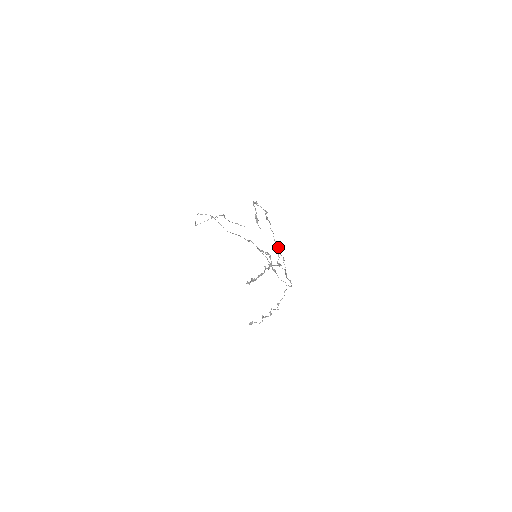
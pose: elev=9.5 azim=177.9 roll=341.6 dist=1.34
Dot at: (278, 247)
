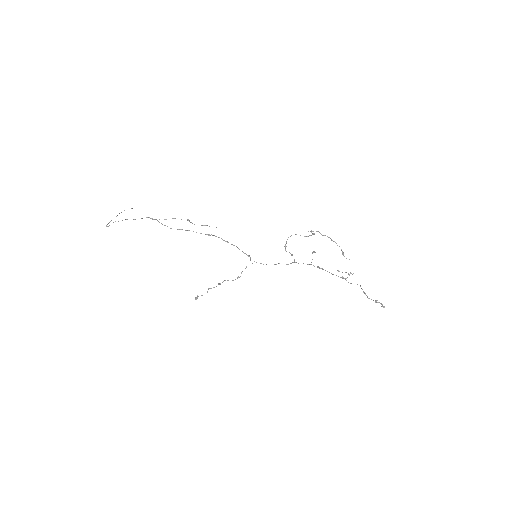
Dot at: occluded
